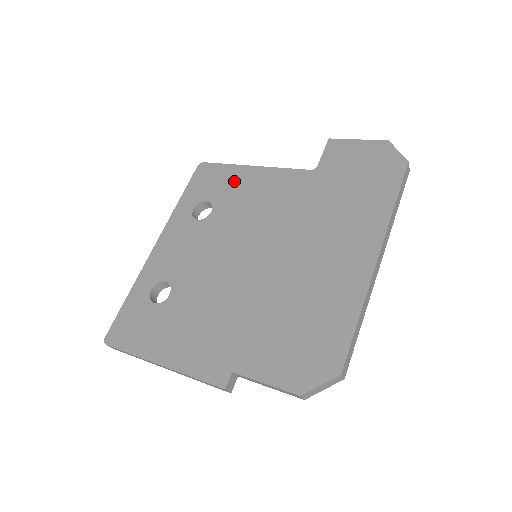
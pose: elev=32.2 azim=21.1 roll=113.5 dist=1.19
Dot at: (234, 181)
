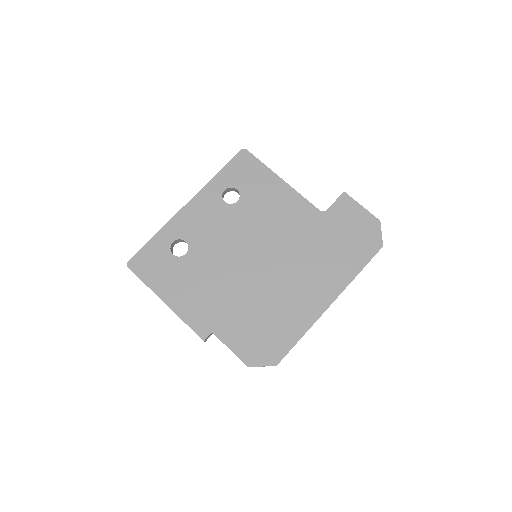
Dot at: (264, 184)
